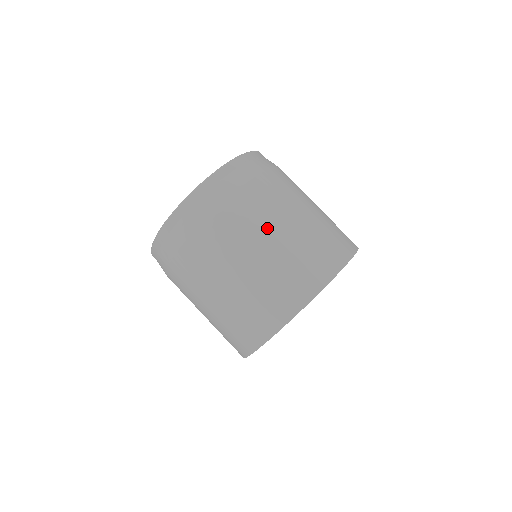
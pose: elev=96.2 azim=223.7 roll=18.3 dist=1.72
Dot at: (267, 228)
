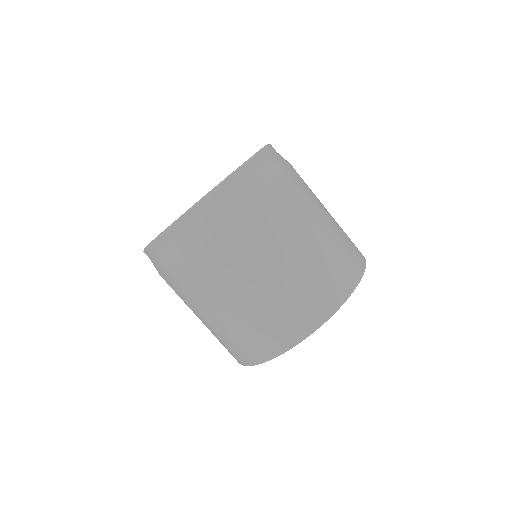
Dot at: (206, 304)
